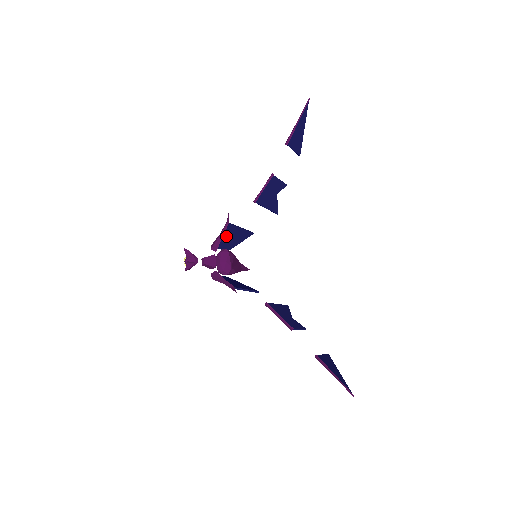
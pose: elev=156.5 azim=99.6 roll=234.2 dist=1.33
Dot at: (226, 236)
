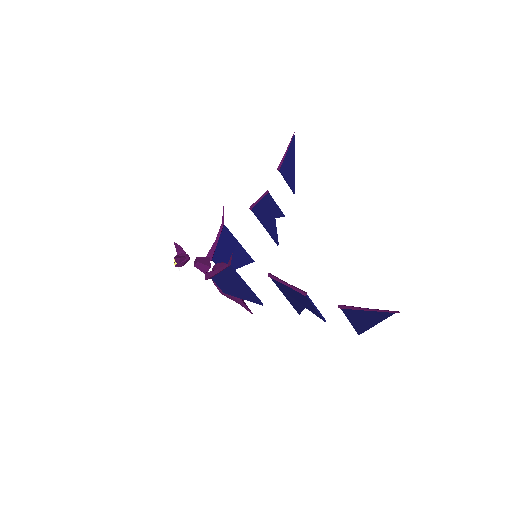
Dot at: (222, 245)
